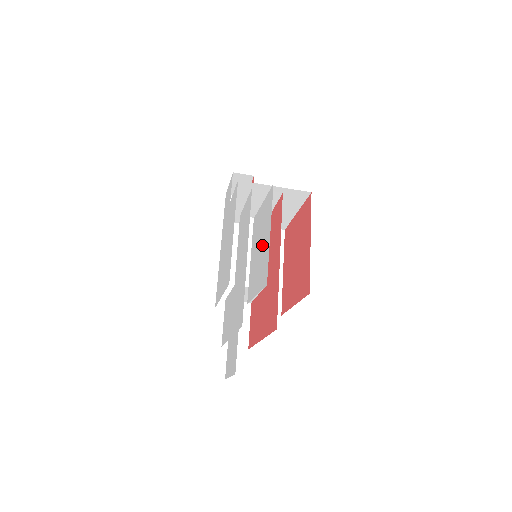
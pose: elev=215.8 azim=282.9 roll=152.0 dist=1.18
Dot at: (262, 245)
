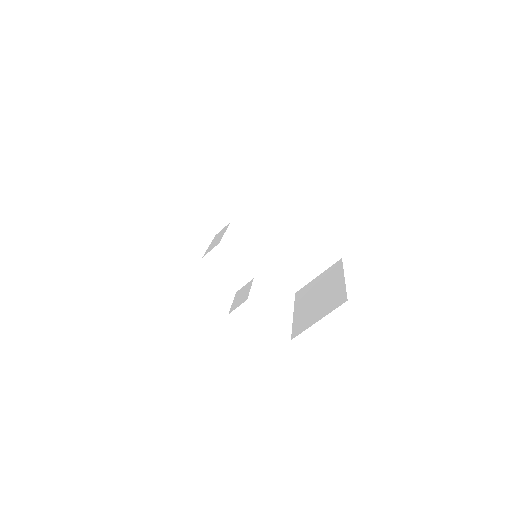
Dot at: occluded
